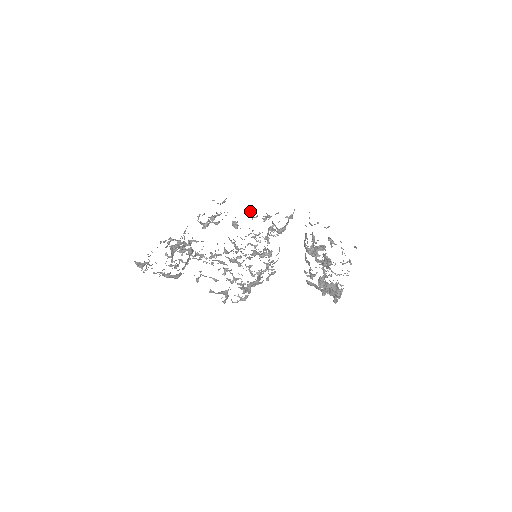
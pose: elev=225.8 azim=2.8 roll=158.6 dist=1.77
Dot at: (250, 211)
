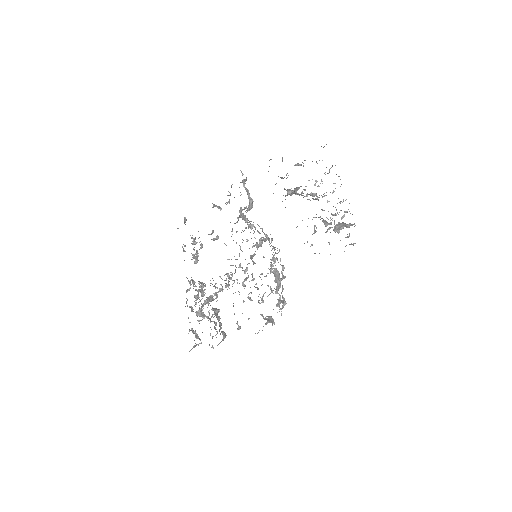
Dot at: occluded
